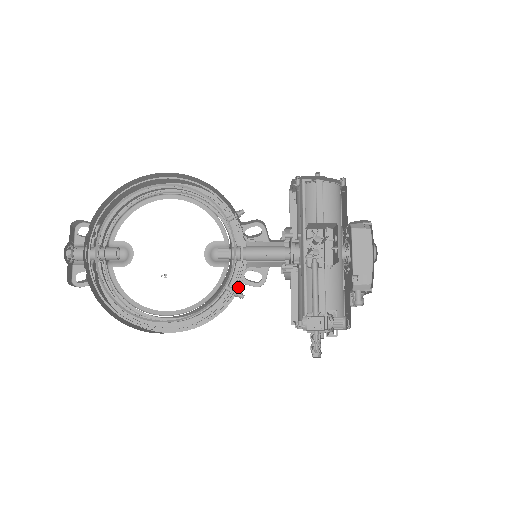
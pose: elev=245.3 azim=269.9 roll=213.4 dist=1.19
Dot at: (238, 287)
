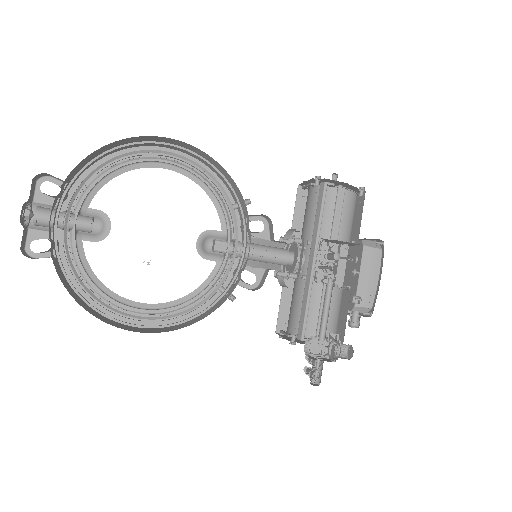
Dot at: (226, 284)
